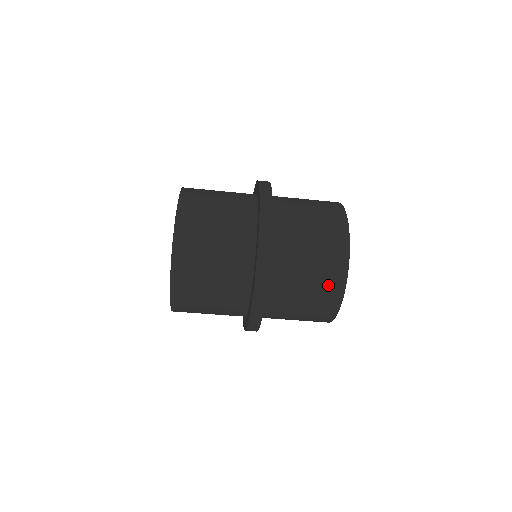
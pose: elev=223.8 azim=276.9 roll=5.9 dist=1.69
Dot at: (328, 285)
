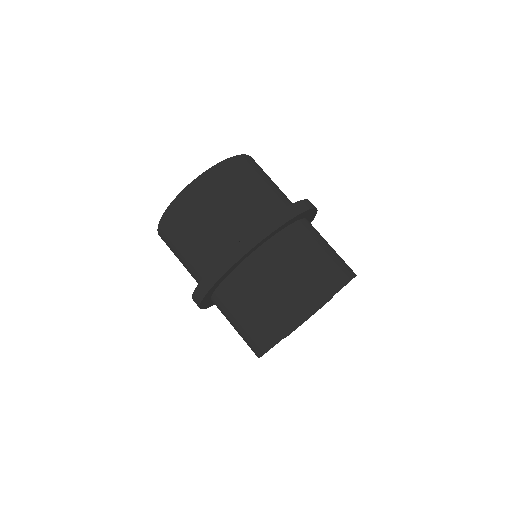
Dot at: (303, 296)
